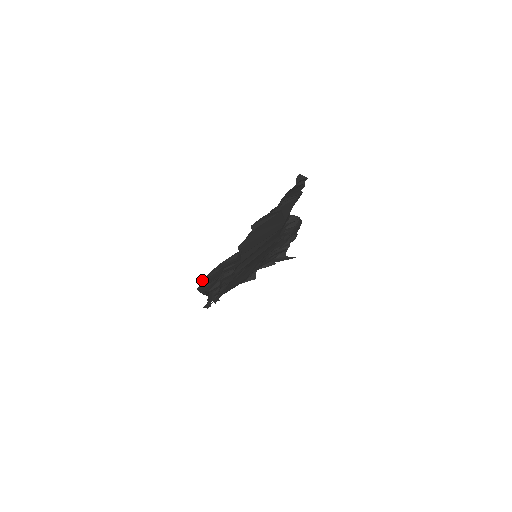
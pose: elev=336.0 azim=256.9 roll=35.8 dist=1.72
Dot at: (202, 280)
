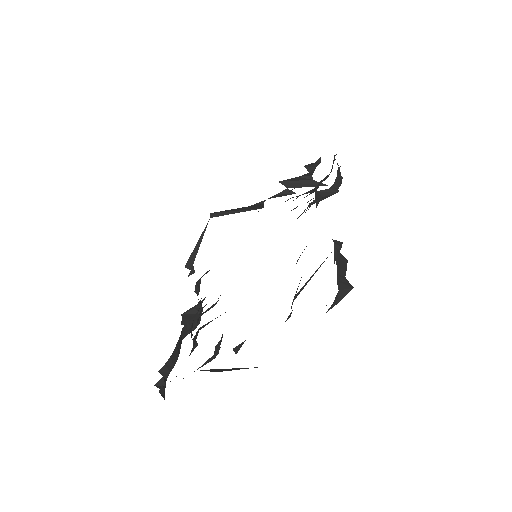
Dot at: (159, 390)
